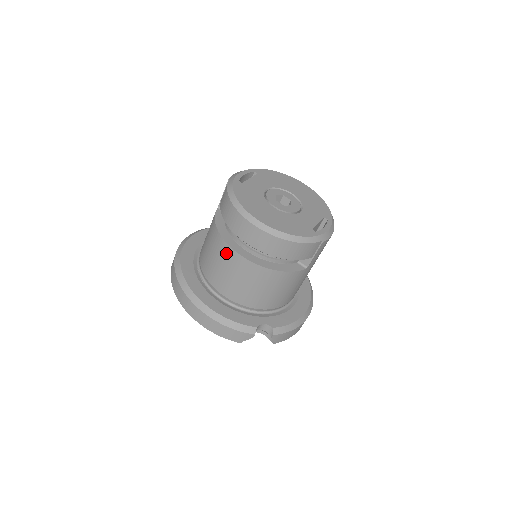
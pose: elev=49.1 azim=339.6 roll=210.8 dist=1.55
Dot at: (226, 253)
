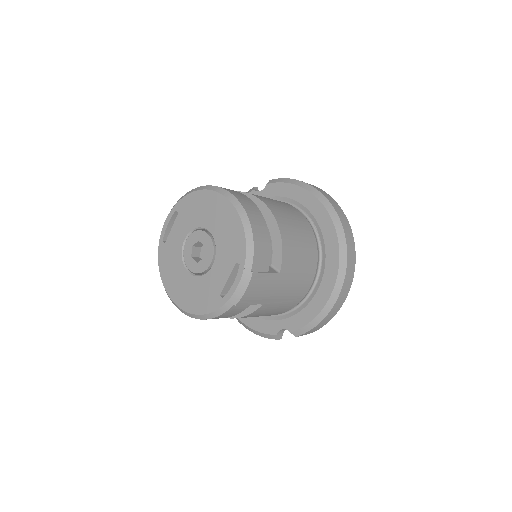
Dot at: occluded
